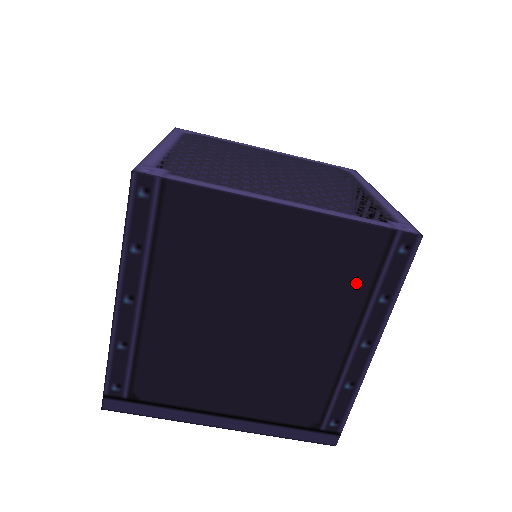
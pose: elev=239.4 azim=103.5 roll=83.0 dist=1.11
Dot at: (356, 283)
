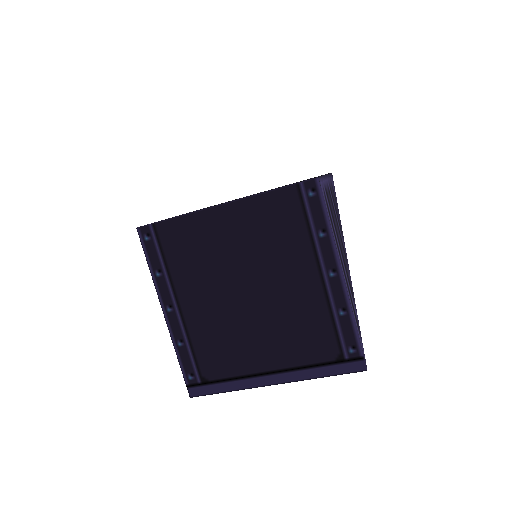
Dot at: (296, 231)
